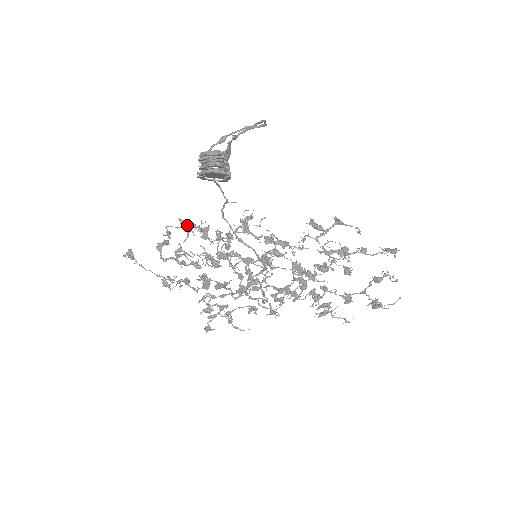
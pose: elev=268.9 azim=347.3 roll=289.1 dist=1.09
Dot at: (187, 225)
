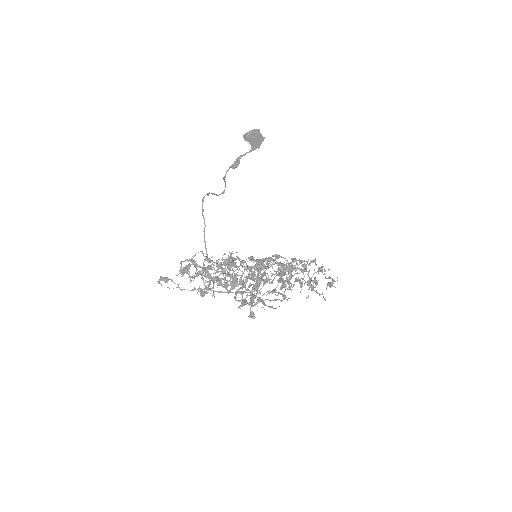
Dot at: (194, 261)
